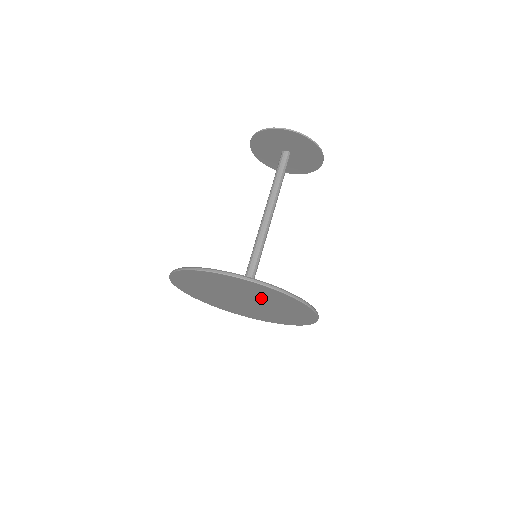
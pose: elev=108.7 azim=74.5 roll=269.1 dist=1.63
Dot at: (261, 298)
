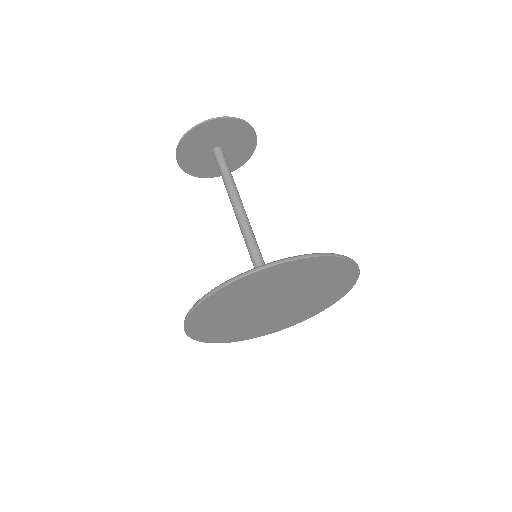
Dot at: (291, 285)
